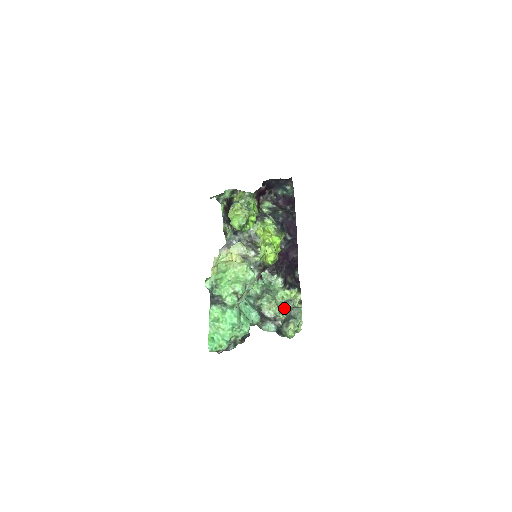
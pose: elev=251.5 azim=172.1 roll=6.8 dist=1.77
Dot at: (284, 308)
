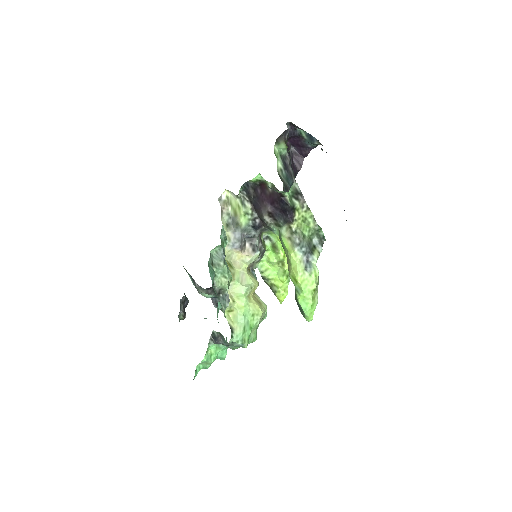
Dot at: (231, 280)
